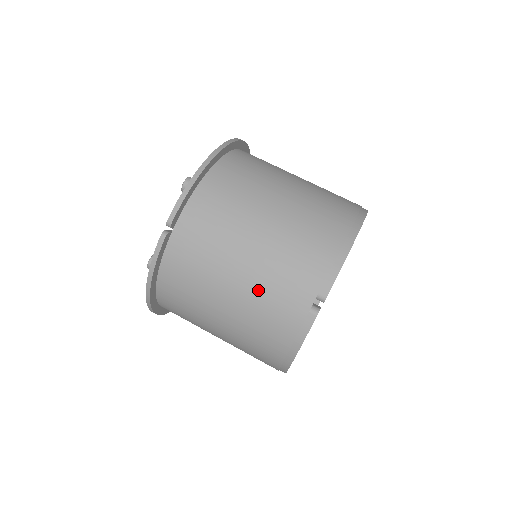
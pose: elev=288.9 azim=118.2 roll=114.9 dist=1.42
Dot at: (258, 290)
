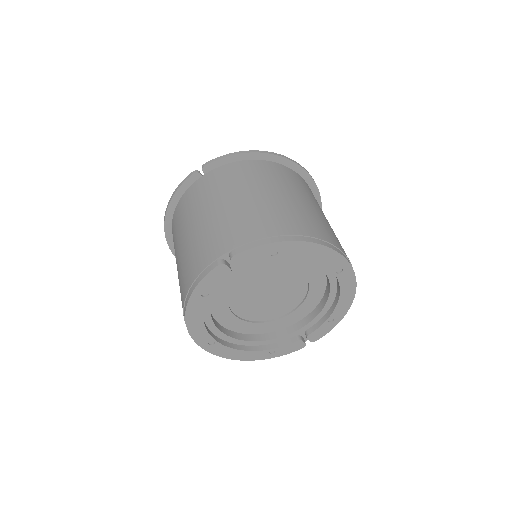
Dot at: (206, 230)
